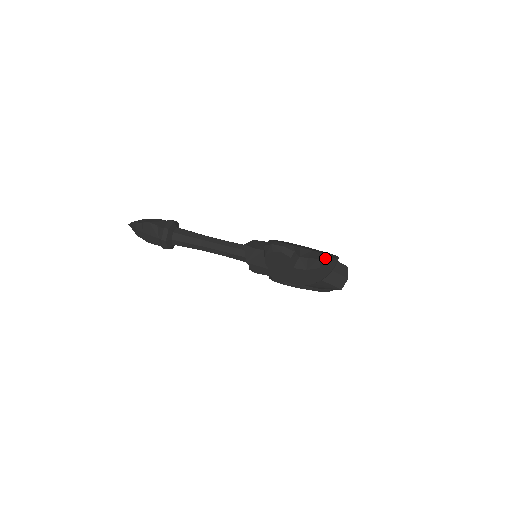
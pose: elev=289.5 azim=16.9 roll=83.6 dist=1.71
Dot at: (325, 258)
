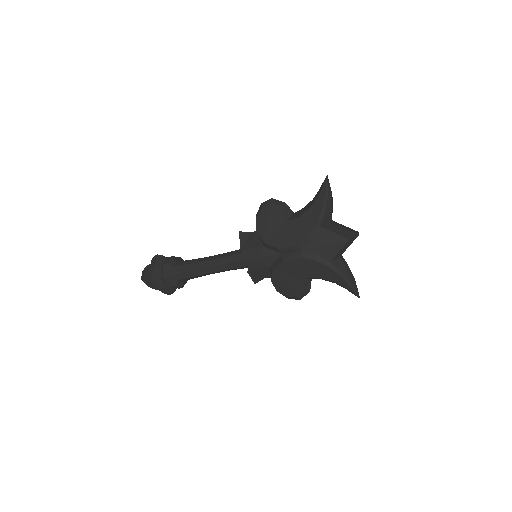
Dot at: (317, 193)
